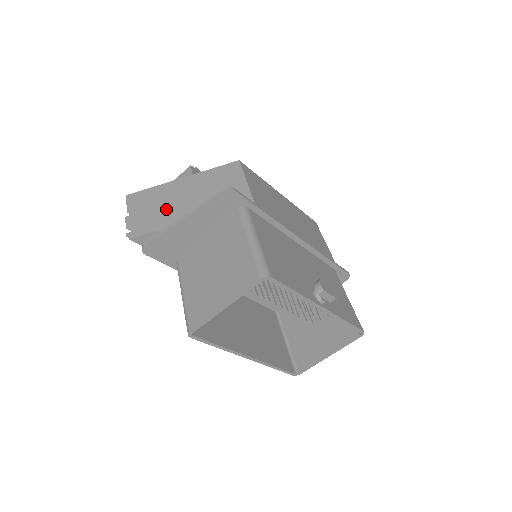
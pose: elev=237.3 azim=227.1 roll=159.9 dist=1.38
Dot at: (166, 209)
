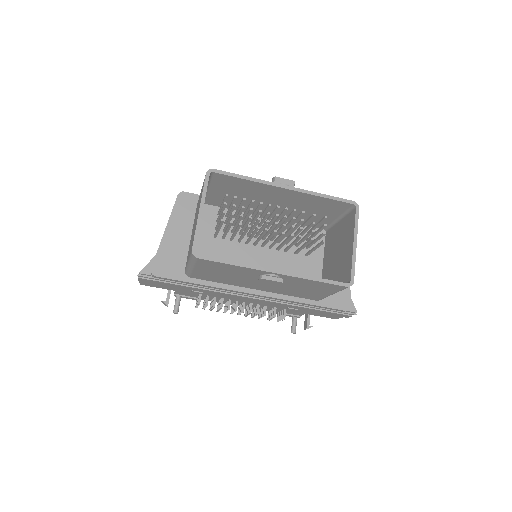
Dot at: occluded
